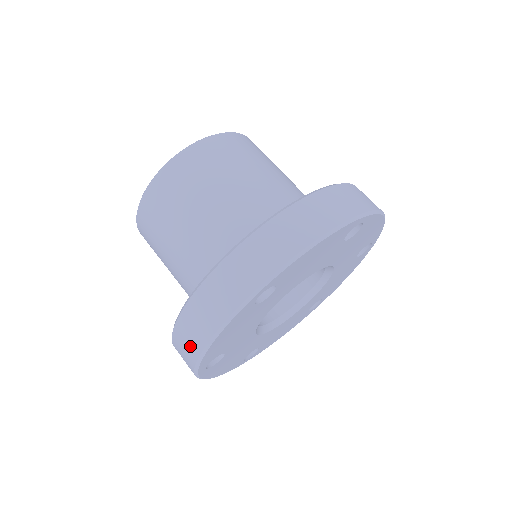
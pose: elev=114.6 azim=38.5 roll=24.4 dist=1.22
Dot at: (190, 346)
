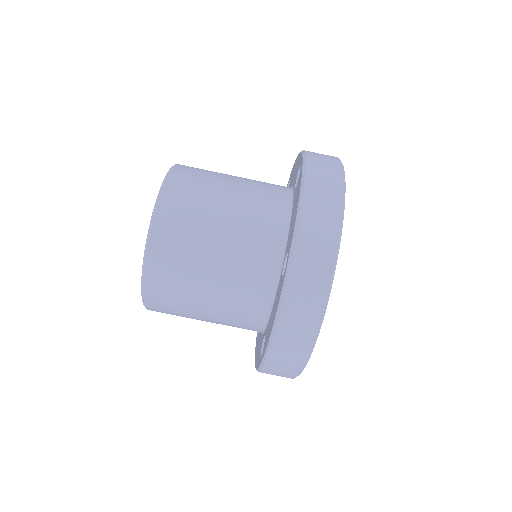
Dot at: (294, 356)
